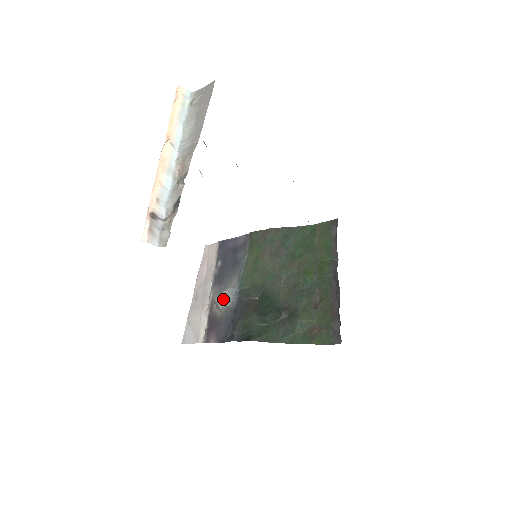
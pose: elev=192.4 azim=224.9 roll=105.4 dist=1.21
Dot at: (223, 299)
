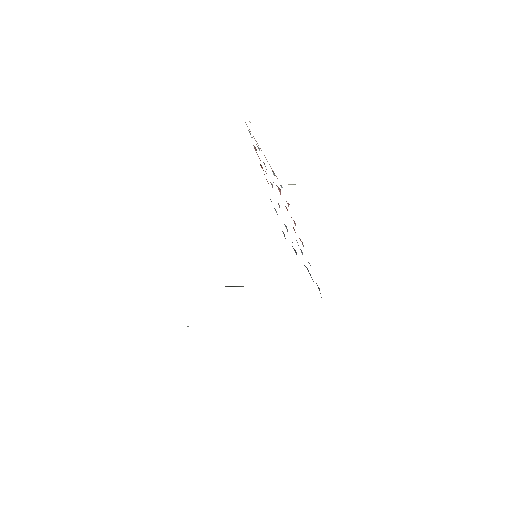
Dot at: occluded
